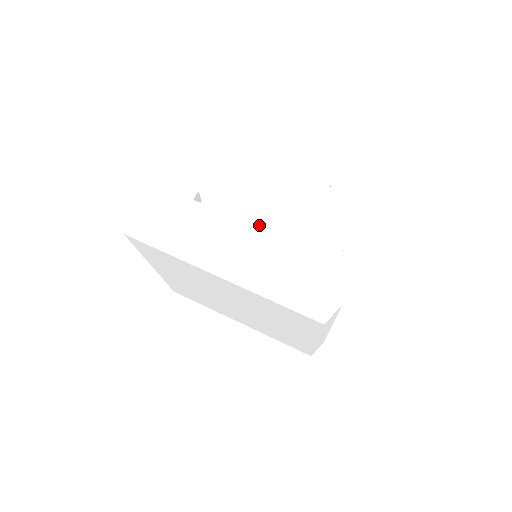
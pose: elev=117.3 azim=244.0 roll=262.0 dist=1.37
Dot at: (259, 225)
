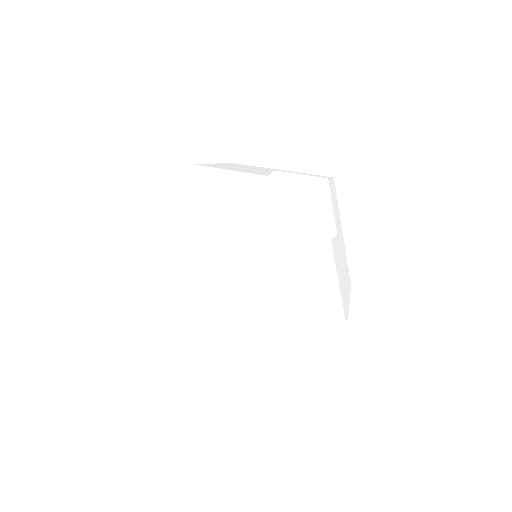
Dot at: occluded
